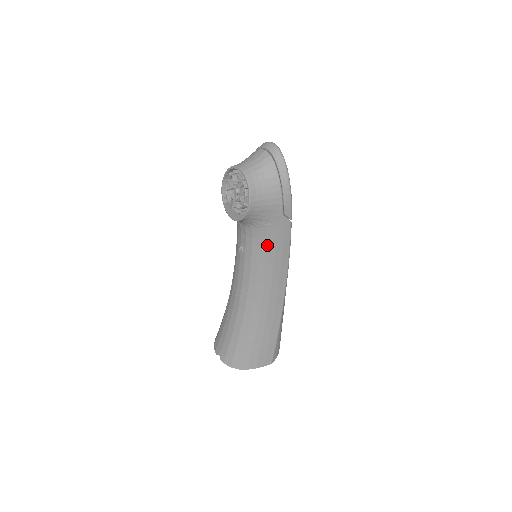
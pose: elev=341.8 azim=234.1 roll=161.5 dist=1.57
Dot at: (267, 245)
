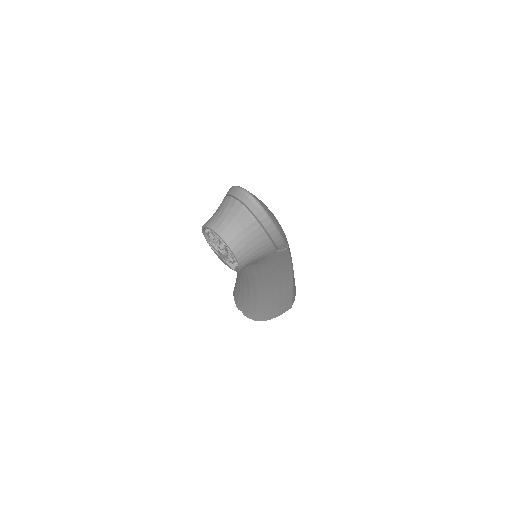
Dot at: (266, 267)
